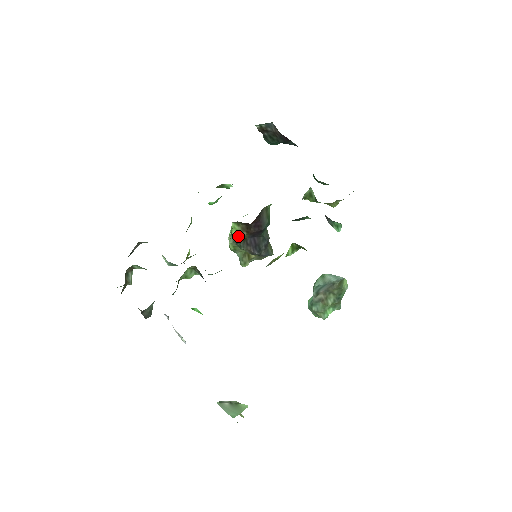
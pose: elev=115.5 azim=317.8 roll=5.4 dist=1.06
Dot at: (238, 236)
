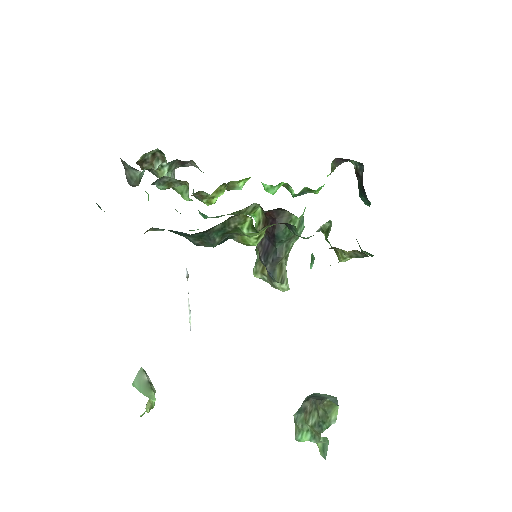
Dot at: (258, 226)
